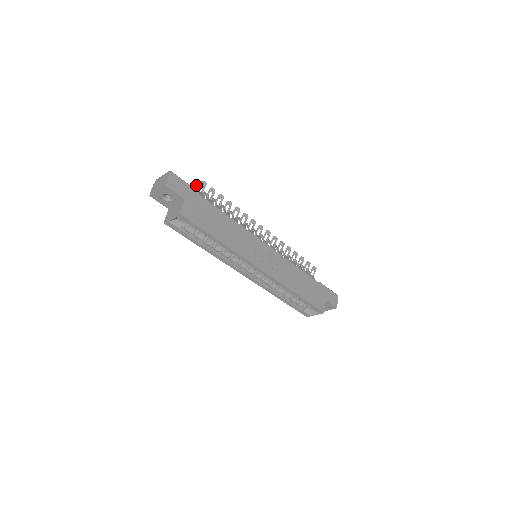
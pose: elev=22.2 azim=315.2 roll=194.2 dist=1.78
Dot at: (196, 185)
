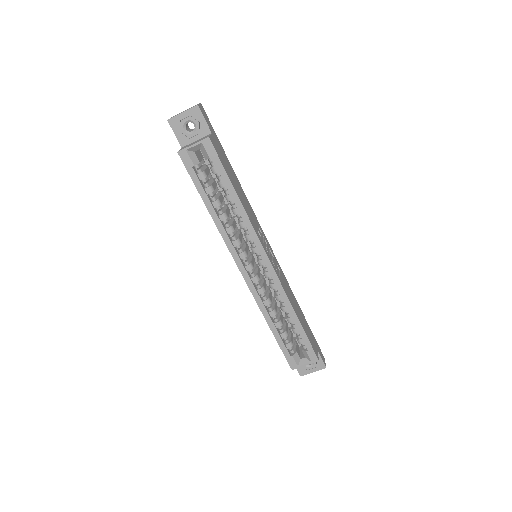
Dot at: occluded
